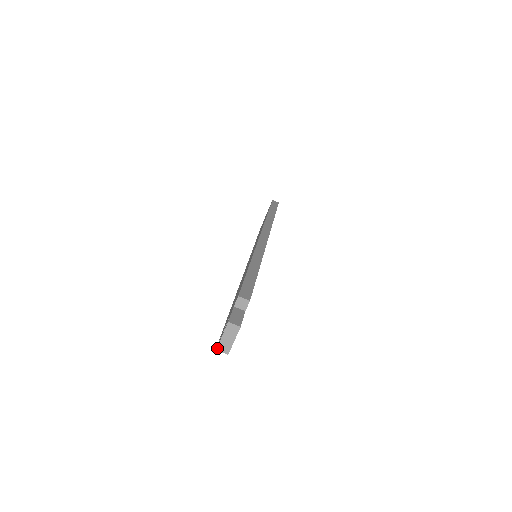
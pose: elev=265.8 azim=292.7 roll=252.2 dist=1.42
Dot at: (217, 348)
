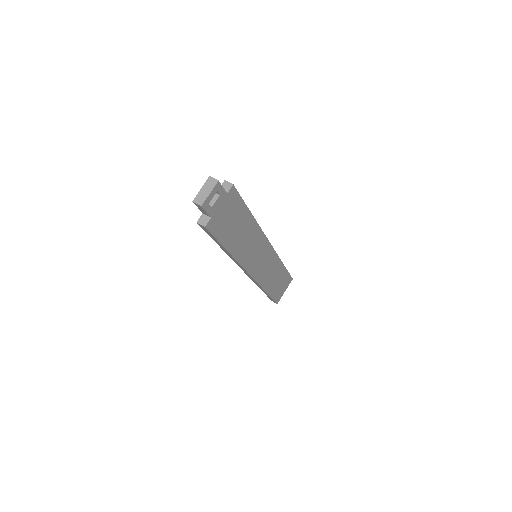
Dot at: (193, 200)
